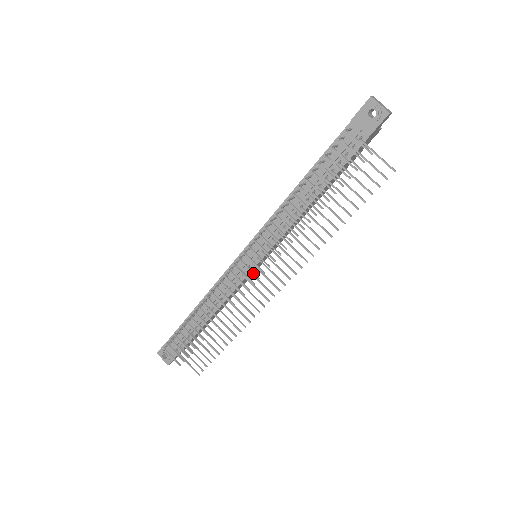
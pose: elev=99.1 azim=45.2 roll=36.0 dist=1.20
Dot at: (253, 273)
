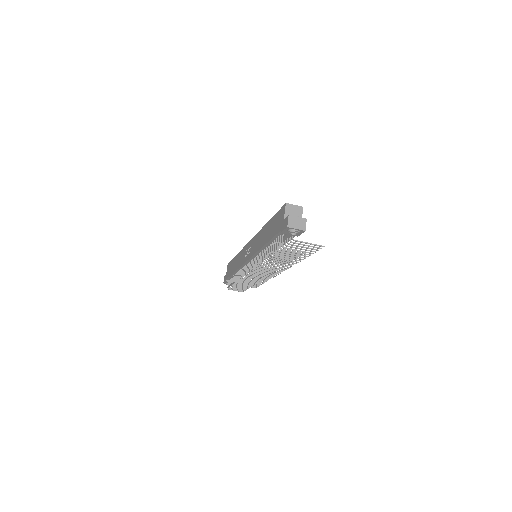
Dot at: occluded
